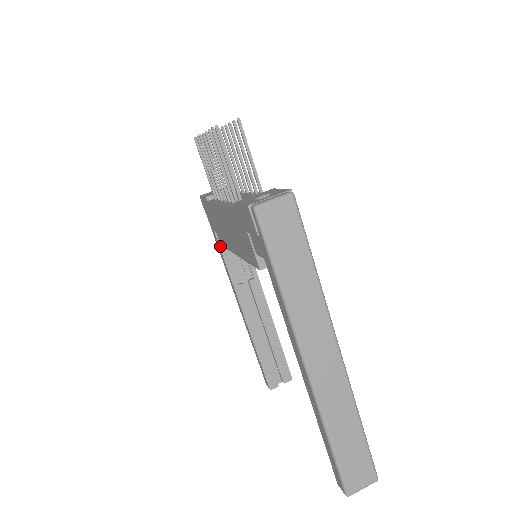
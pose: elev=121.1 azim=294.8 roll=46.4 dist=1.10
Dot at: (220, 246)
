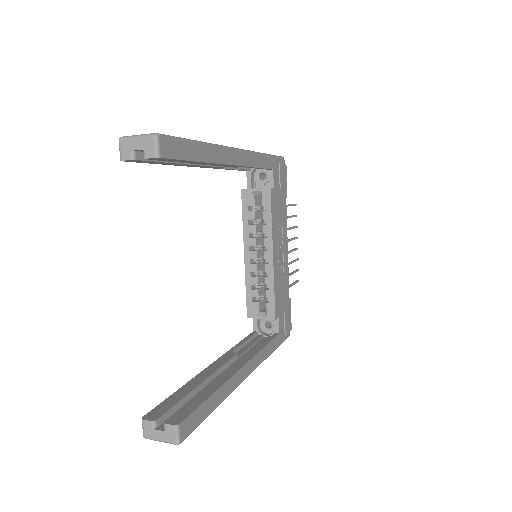
Dot at: (248, 336)
